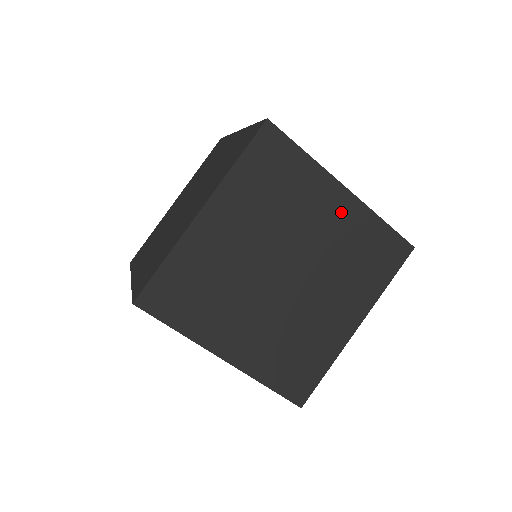
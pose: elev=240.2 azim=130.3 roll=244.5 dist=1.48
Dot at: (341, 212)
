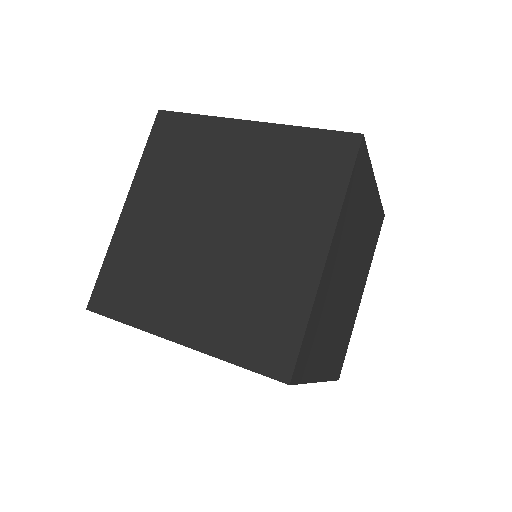
Dot at: (372, 206)
